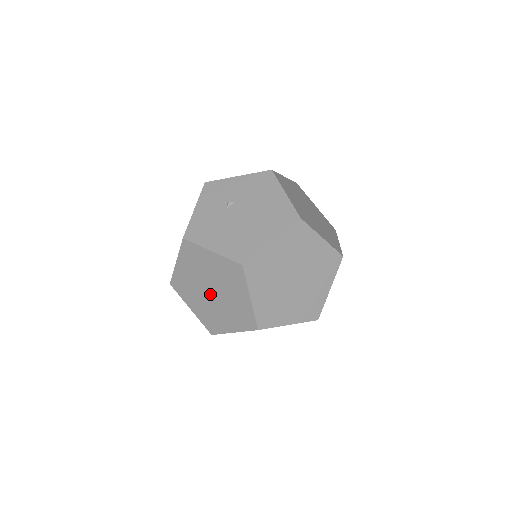
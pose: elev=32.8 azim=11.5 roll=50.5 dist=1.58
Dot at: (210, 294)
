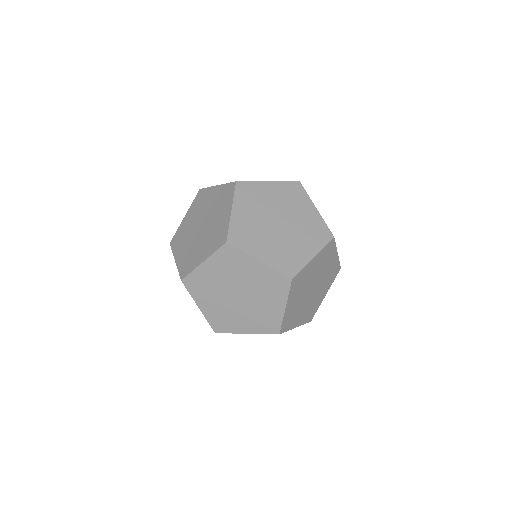
Dot at: (278, 226)
